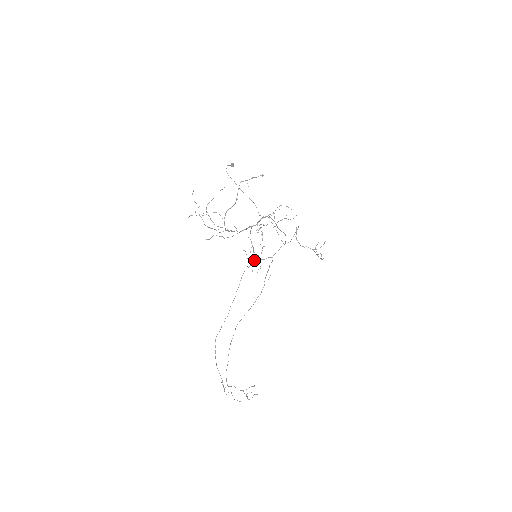
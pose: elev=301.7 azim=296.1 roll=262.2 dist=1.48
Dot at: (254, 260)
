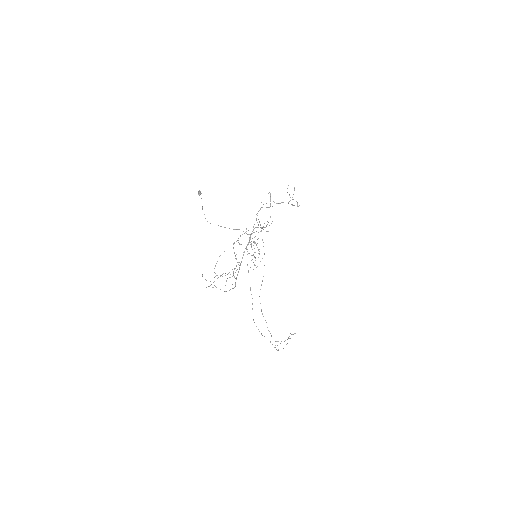
Dot at: (255, 257)
